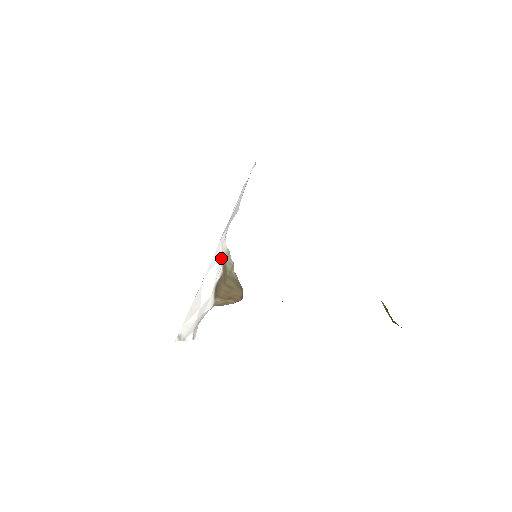
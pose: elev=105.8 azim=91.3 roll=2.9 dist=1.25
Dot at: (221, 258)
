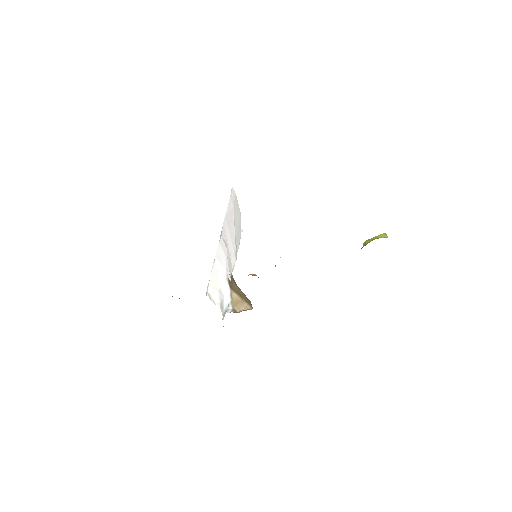
Dot at: (227, 259)
